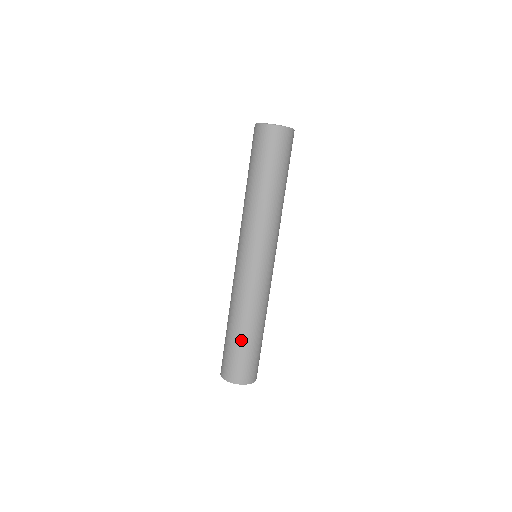
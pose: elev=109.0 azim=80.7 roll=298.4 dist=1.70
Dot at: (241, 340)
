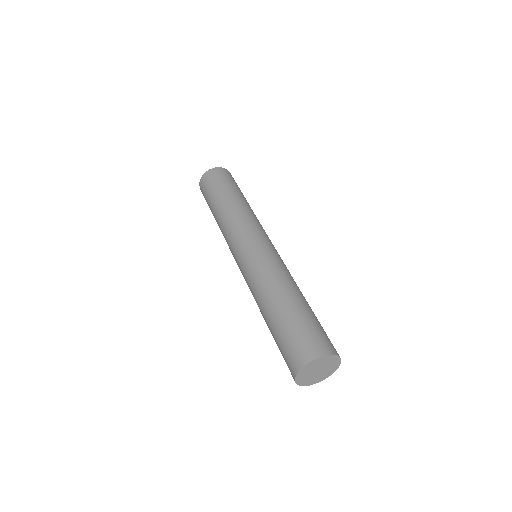
Dot at: (294, 308)
